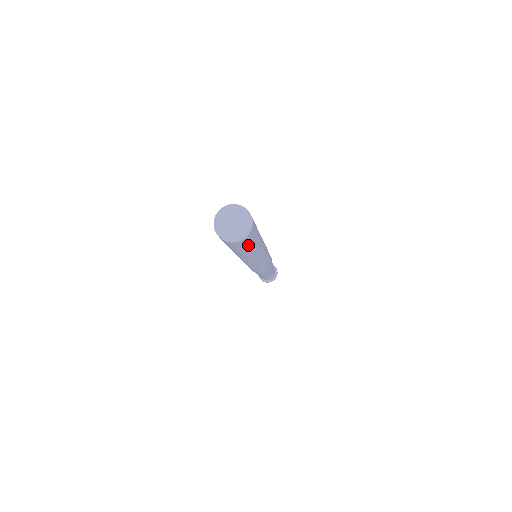
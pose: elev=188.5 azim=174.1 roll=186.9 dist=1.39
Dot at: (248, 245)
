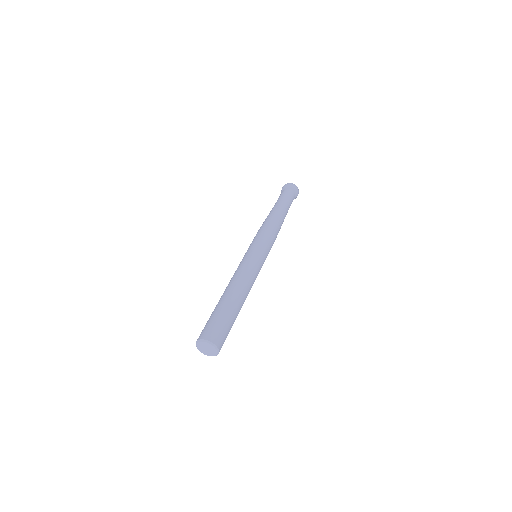
Dot at: occluded
